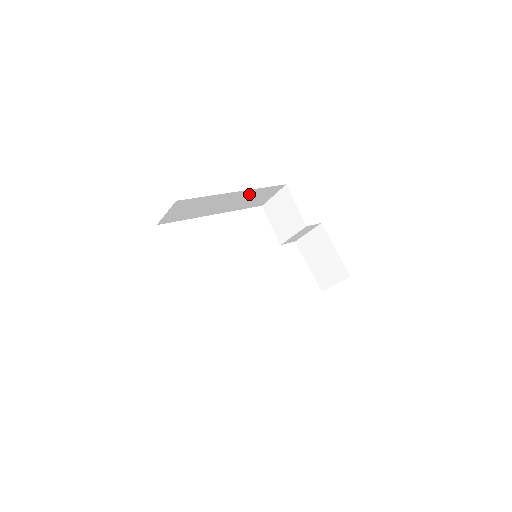
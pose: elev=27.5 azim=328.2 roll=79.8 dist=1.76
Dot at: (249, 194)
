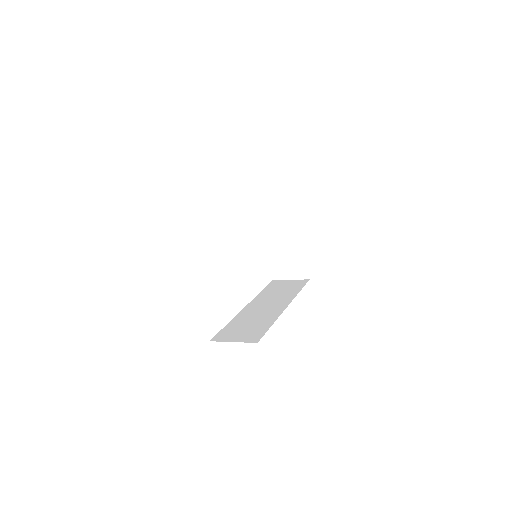
Dot at: occluded
